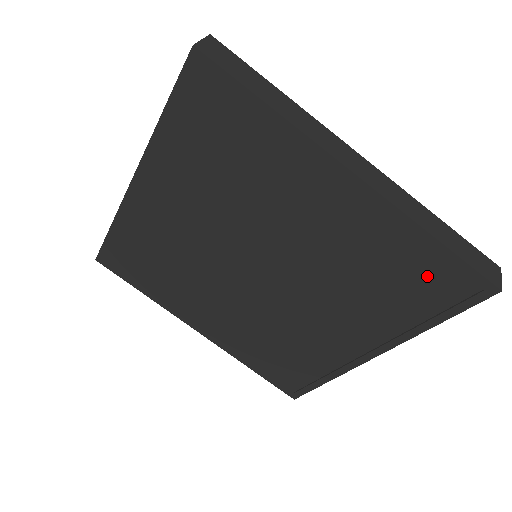
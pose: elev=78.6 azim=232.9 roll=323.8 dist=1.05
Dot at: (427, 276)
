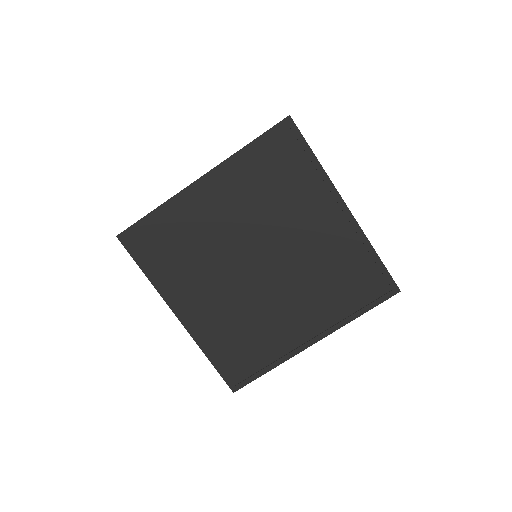
Dot at: (365, 278)
